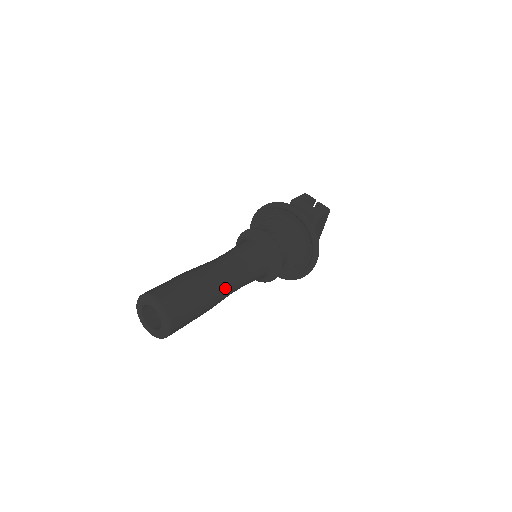
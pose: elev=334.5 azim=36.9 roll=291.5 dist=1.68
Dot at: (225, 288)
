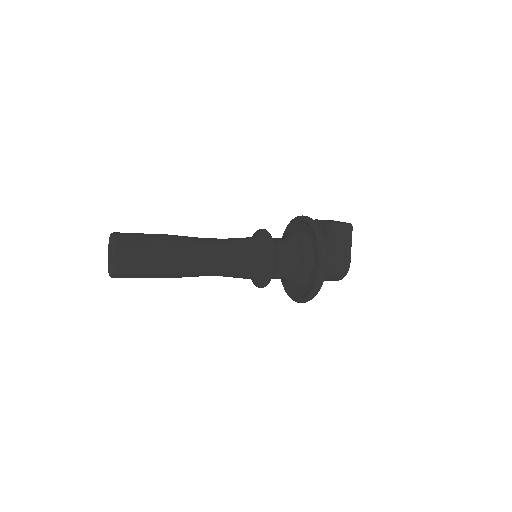
Dot at: (193, 250)
